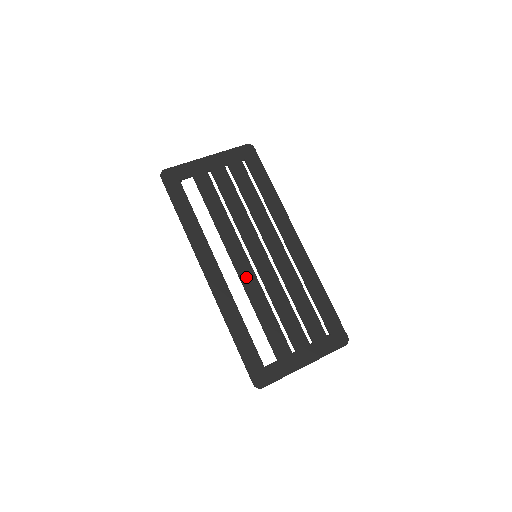
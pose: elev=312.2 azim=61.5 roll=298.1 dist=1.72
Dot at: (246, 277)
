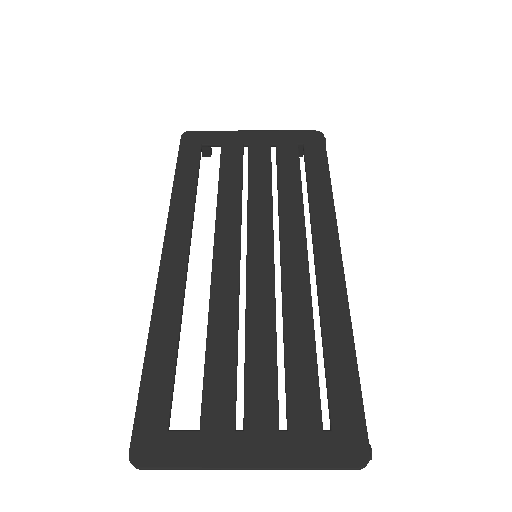
Dot at: (222, 276)
